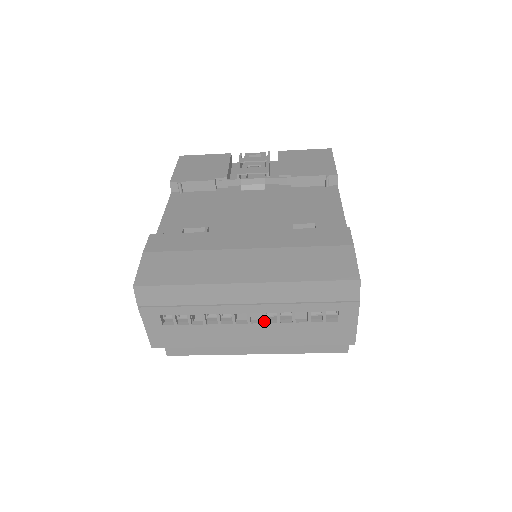
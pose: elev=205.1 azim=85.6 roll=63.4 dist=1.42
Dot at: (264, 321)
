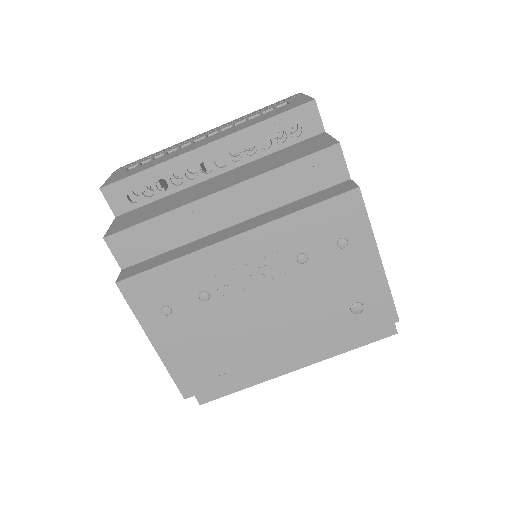
Dot at: (220, 132)
